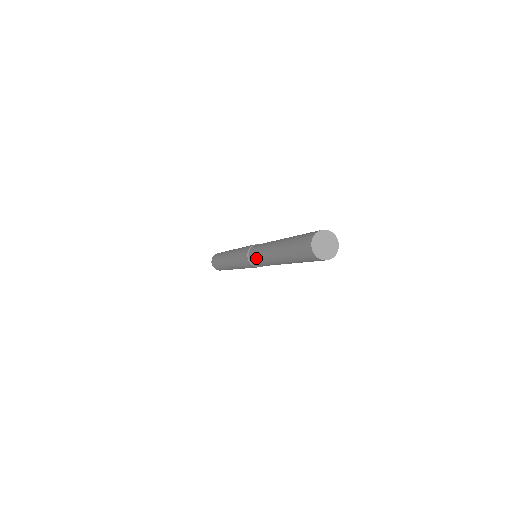
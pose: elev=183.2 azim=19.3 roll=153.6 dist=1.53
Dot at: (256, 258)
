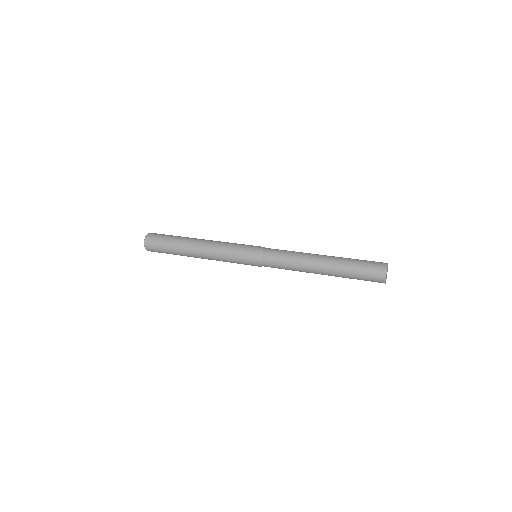
Dot at: (278, 261)
